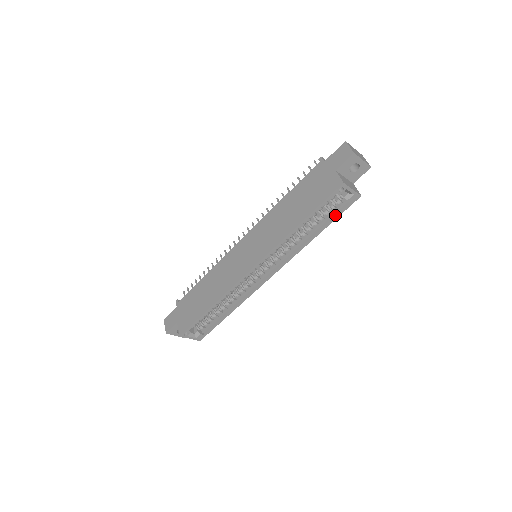
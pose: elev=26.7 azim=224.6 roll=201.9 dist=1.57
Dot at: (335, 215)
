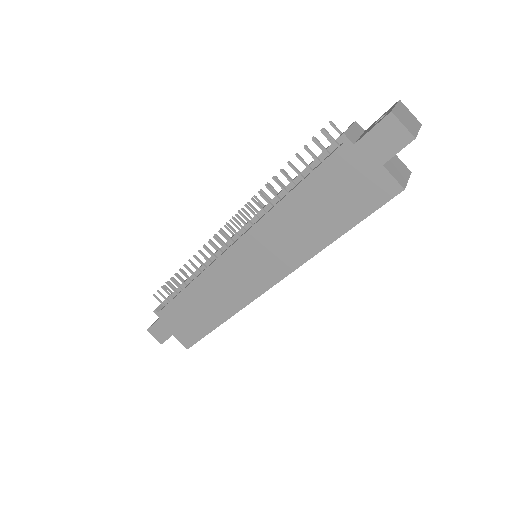
Dot at: occluded
